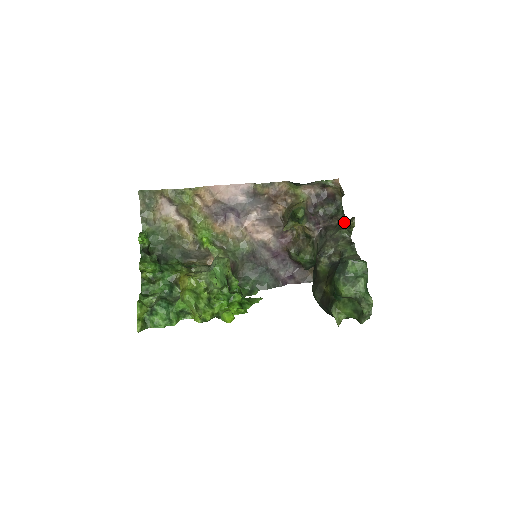
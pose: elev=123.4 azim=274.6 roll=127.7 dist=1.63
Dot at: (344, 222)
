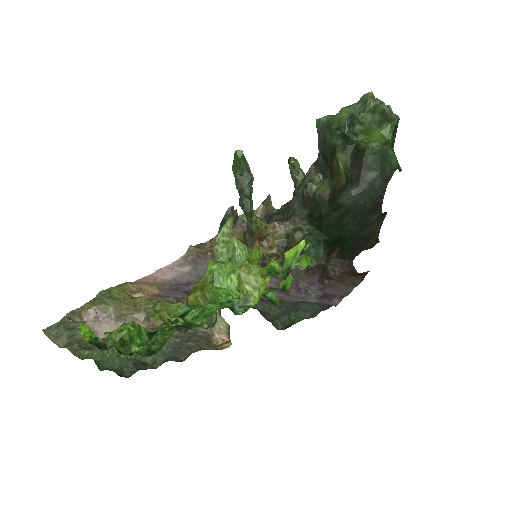
Dot at: (293, 192)
